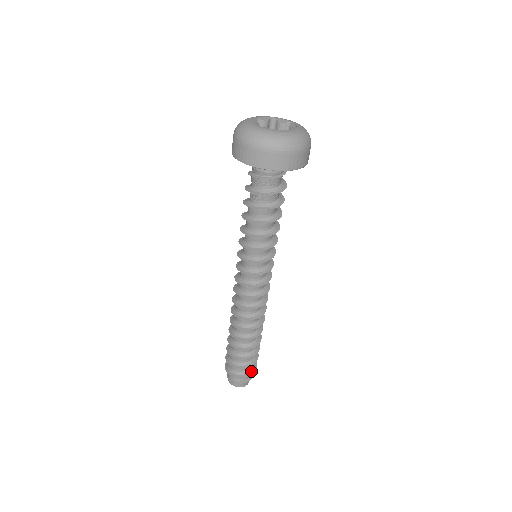
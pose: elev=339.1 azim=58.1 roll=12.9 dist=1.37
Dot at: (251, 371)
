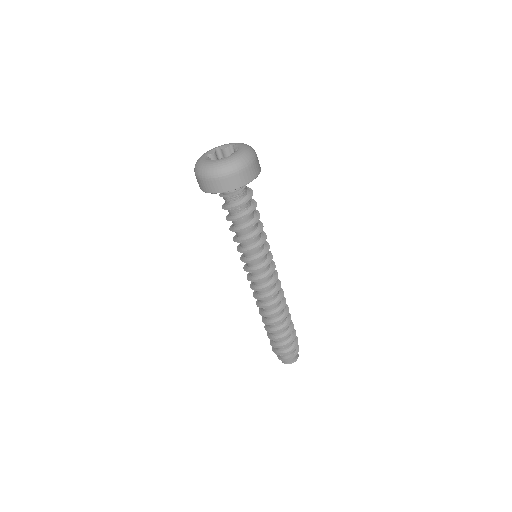
Dot at: (287, 352)
